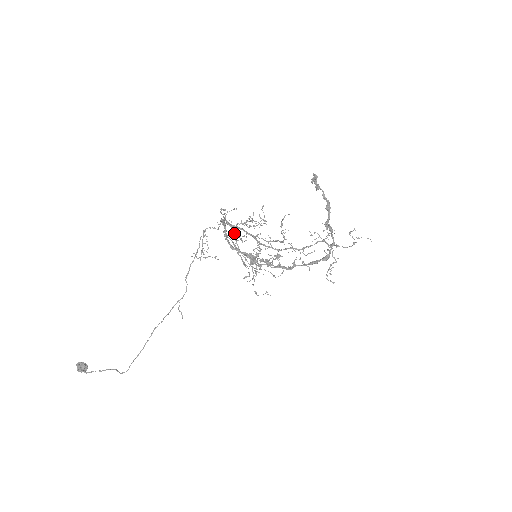
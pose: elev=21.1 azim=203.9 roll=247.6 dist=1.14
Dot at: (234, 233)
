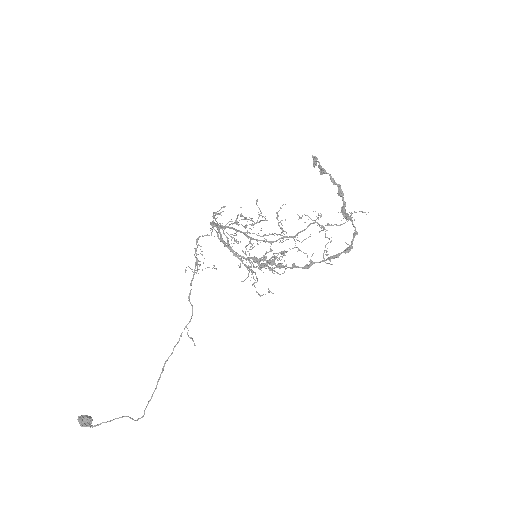
Dot at: (224, 234)
